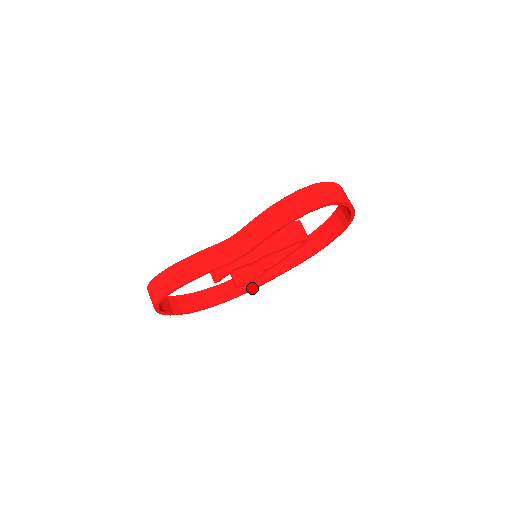
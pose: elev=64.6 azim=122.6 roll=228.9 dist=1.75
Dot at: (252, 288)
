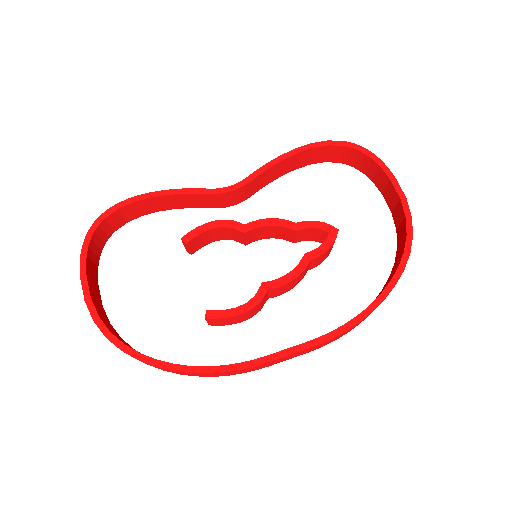
Dot at: (231, 364)
